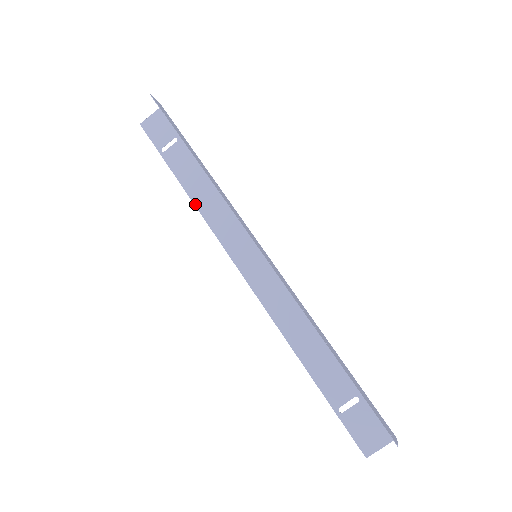
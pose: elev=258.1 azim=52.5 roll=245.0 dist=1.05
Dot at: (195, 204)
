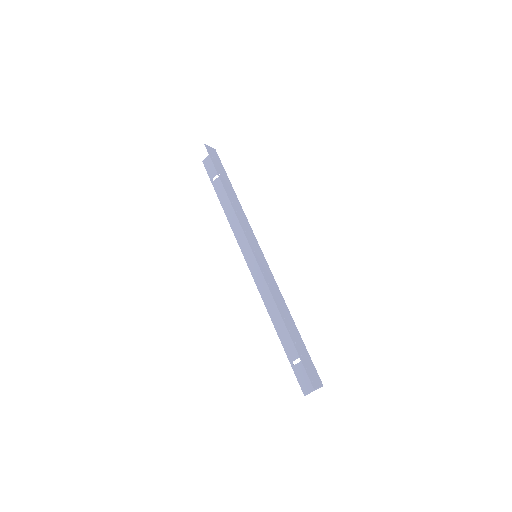
Dot at: (227, 218)
